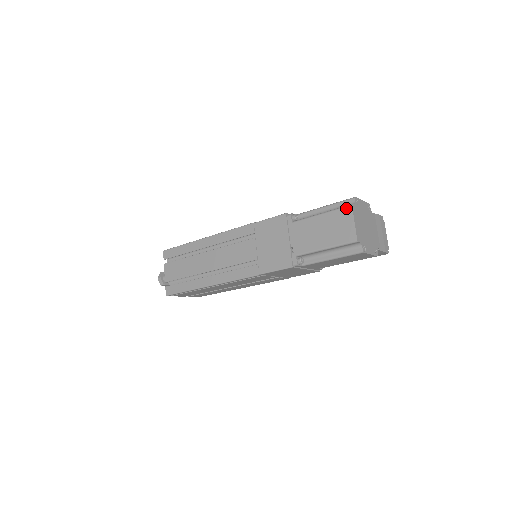
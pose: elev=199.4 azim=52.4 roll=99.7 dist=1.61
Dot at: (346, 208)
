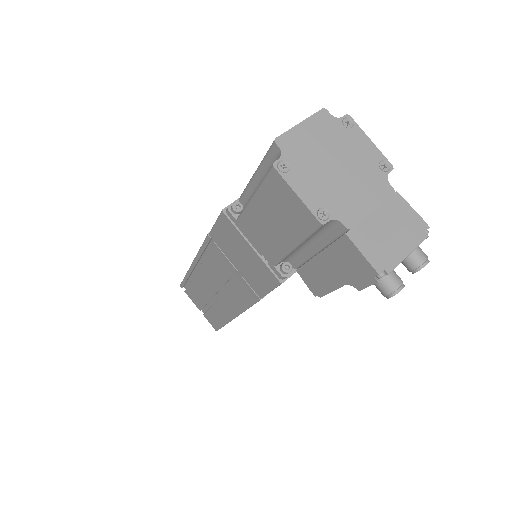
Dot at: occluded
